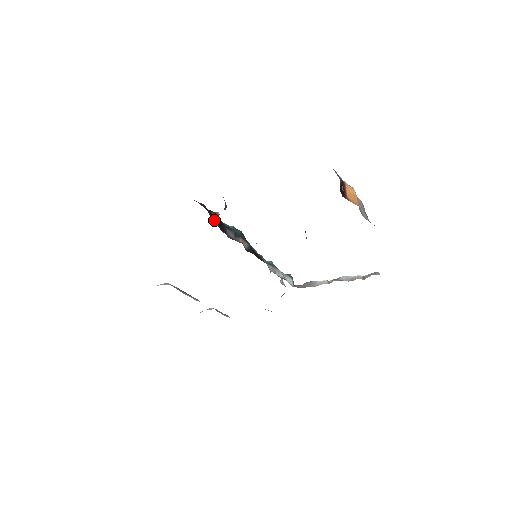
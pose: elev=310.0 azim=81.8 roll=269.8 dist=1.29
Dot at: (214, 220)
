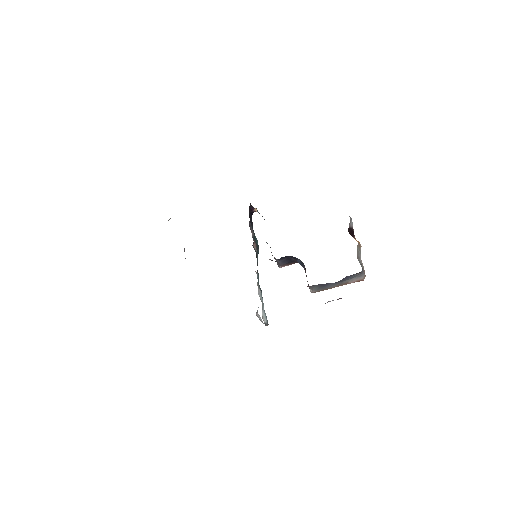
Dot at: (250, 207)
